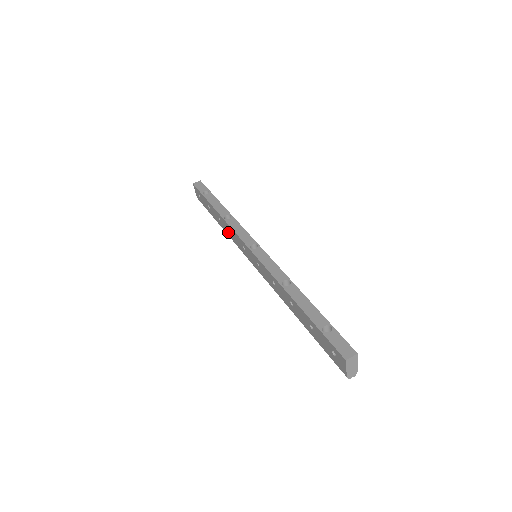
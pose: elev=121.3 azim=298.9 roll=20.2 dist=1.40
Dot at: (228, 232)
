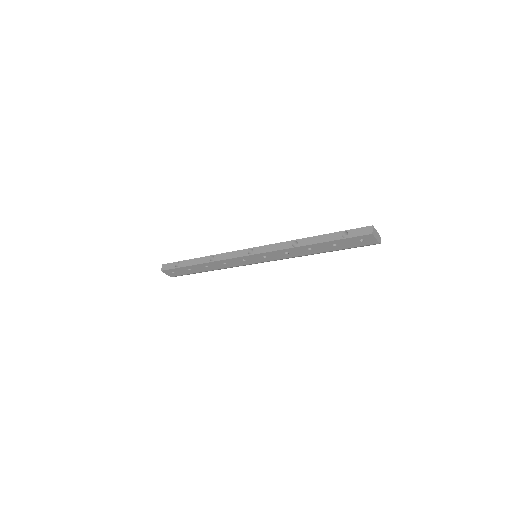
Dot at: (221, 266)
